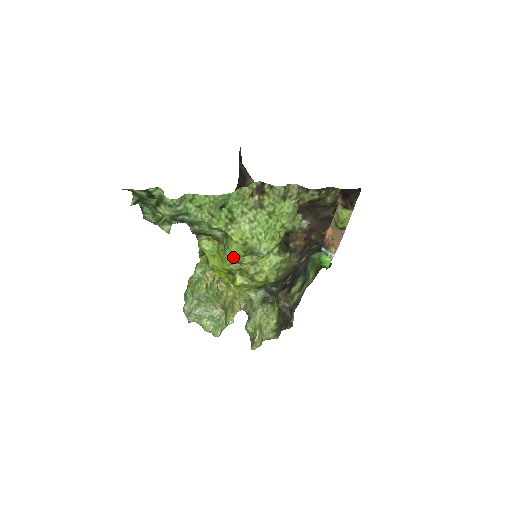
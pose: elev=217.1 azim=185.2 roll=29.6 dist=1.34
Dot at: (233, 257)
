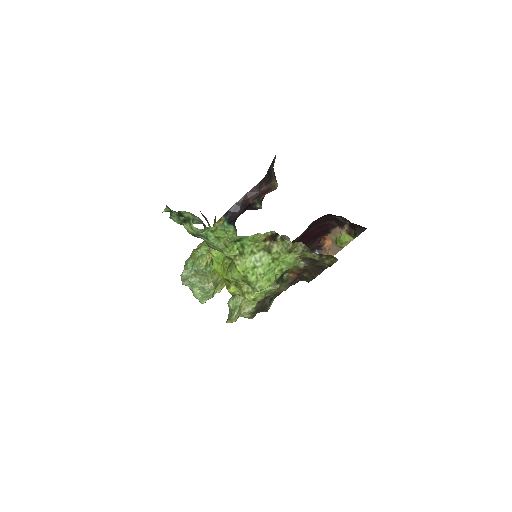
Dot at: (233, 278)
